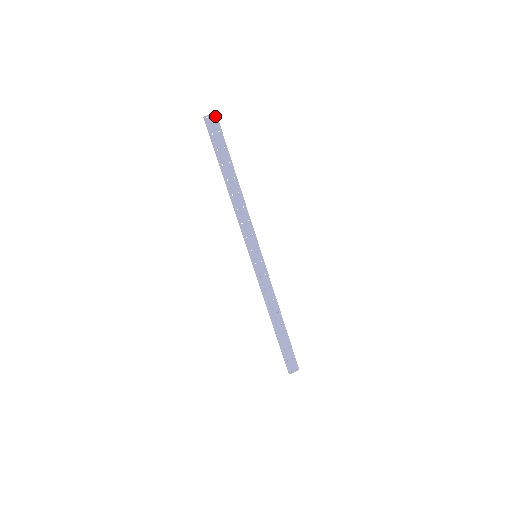
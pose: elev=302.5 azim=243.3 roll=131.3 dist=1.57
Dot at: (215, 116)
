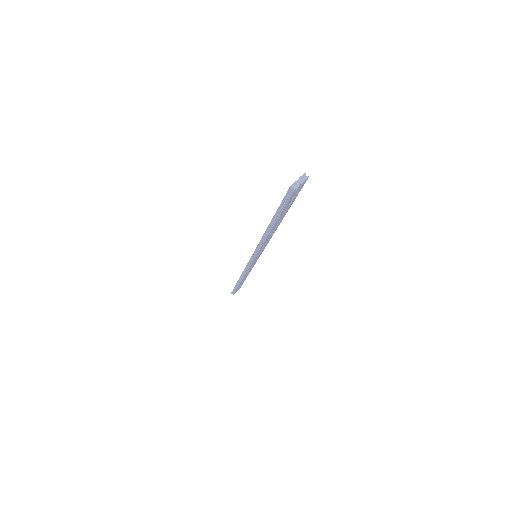
Dot at: (305, 181)
